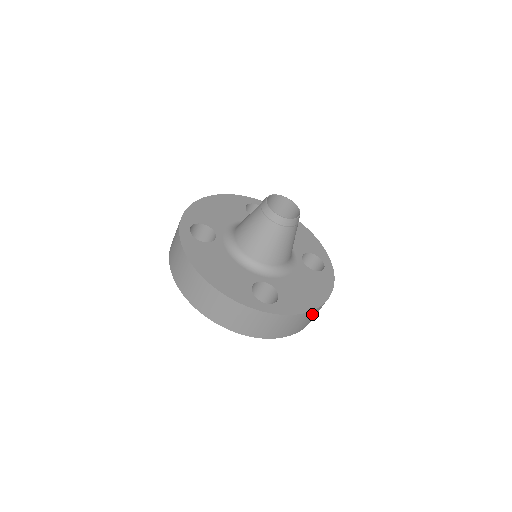
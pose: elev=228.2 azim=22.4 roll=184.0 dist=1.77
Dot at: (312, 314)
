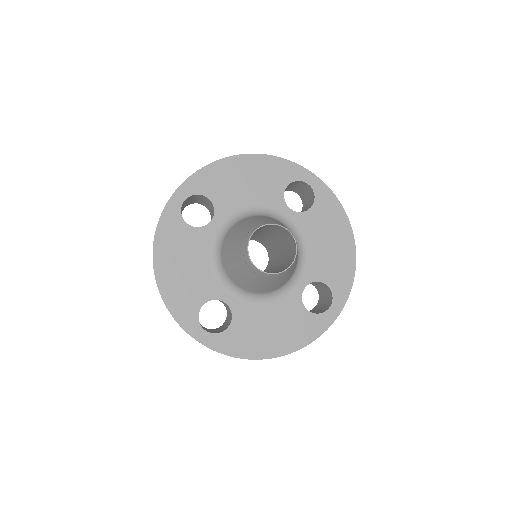
Dot at: occluded
